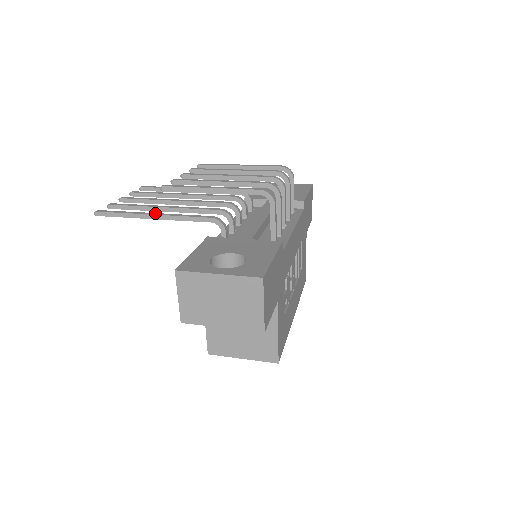
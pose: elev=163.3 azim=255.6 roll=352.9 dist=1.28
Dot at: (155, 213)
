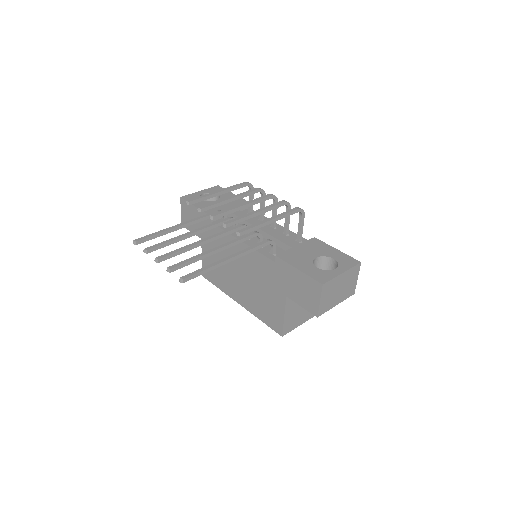
Dot at: (229, 257)
